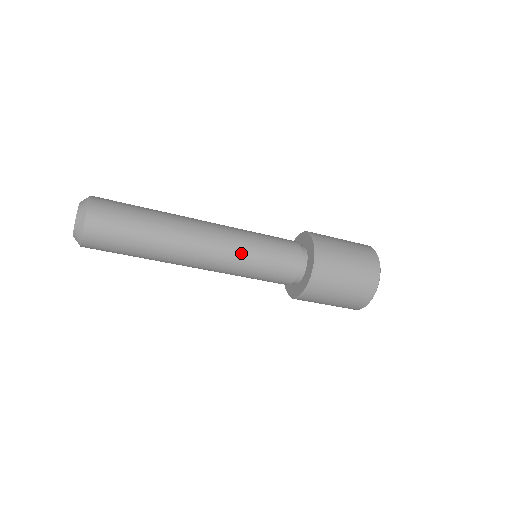
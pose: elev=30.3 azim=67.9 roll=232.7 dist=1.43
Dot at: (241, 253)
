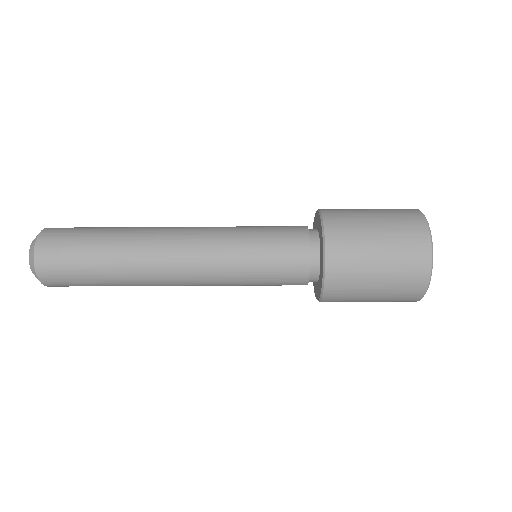
Dot at: (225, 278)
